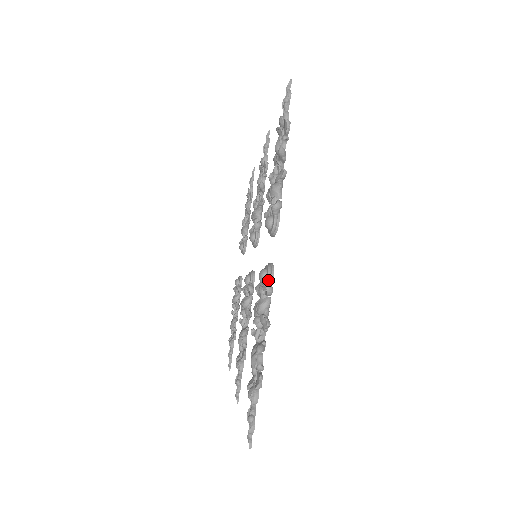
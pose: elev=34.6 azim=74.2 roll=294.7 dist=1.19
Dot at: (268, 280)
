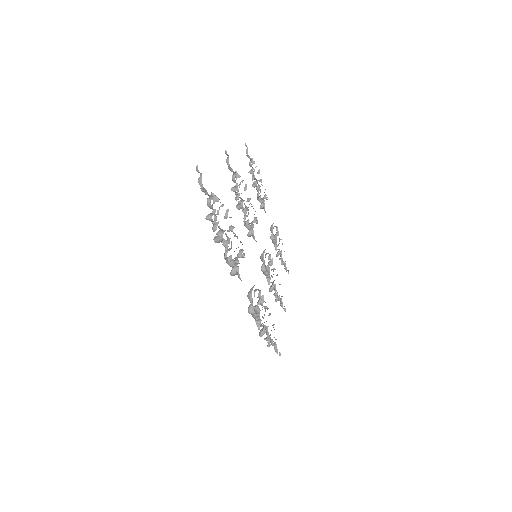
Dot at: (251, 306)
